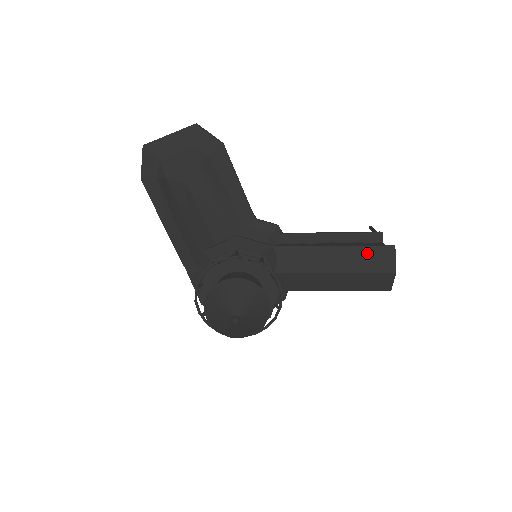
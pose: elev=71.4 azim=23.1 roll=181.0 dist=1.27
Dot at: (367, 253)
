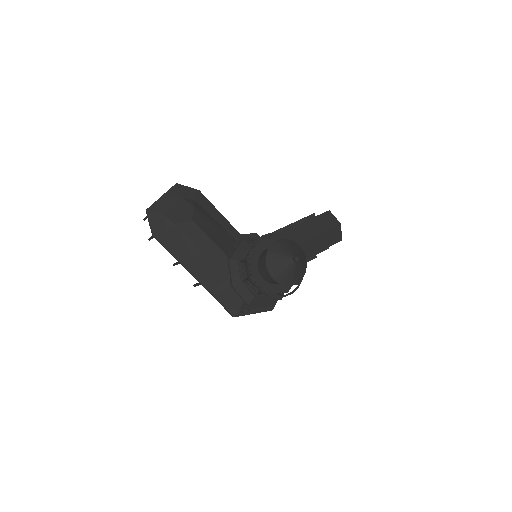
Dot at: (319, 220)
